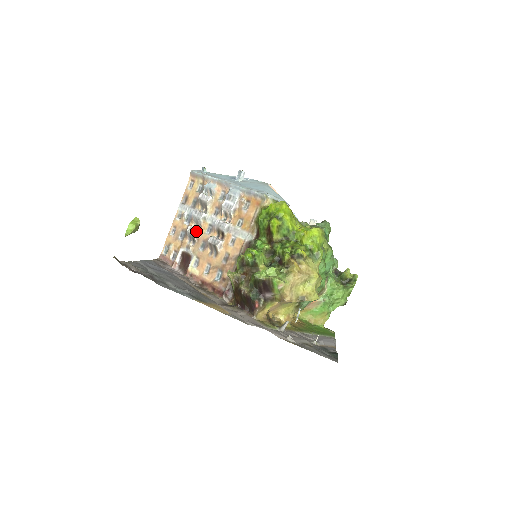
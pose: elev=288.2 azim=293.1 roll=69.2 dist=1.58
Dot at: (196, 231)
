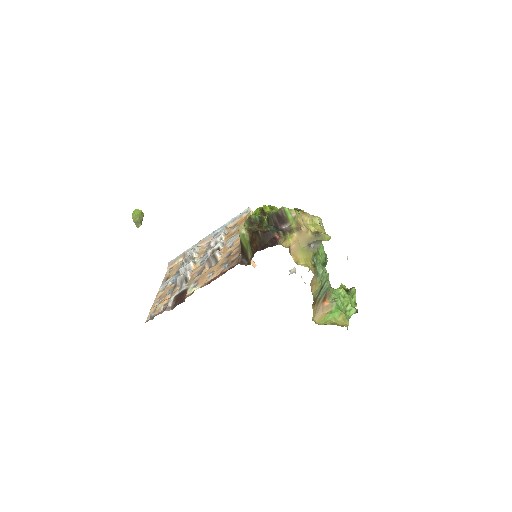
Dot at: (188, 270)
